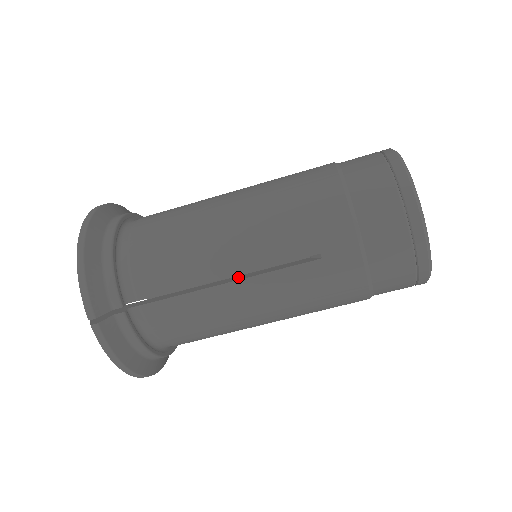
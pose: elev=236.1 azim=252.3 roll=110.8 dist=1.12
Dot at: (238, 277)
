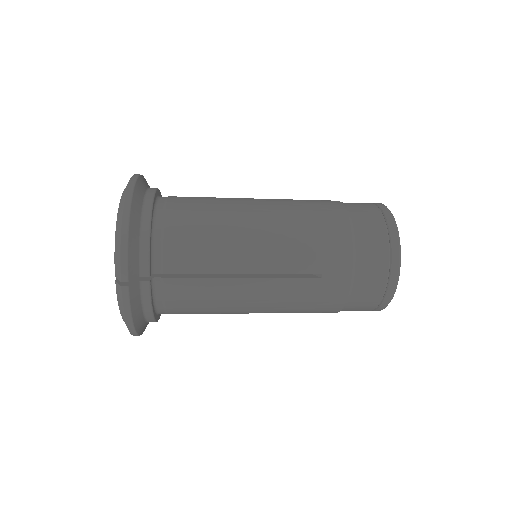
Dot at: (251, 275)
